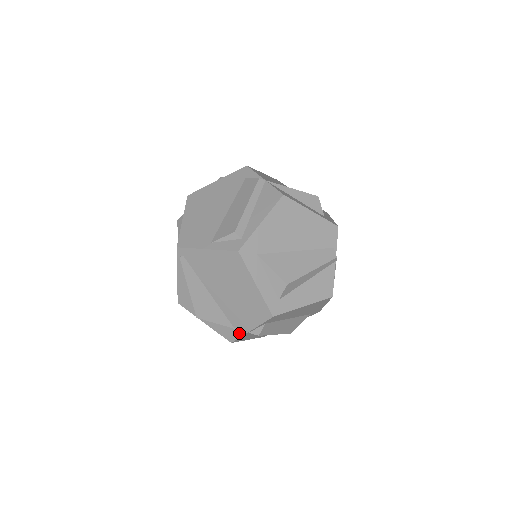
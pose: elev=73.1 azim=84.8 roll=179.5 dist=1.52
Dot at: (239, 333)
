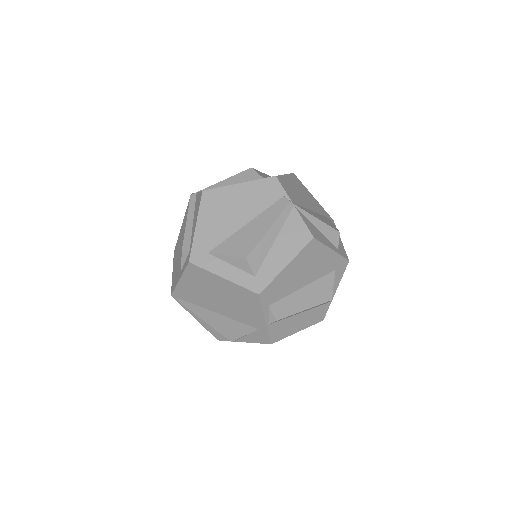
Dot at: (264, 330)
